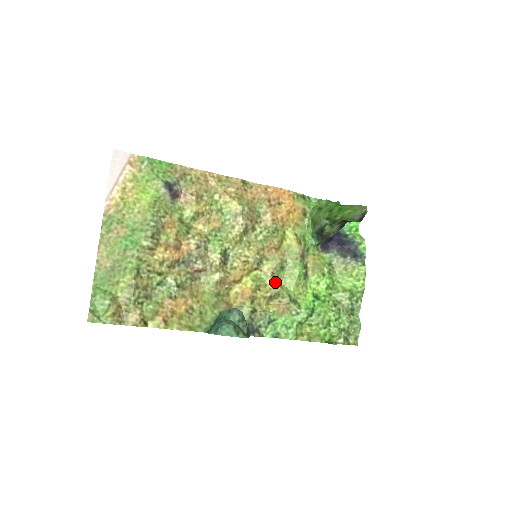
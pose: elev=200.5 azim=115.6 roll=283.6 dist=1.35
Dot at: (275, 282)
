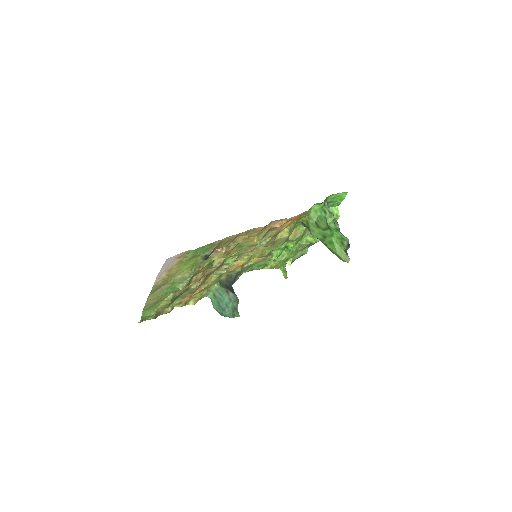
Dot at: (262, 253)
